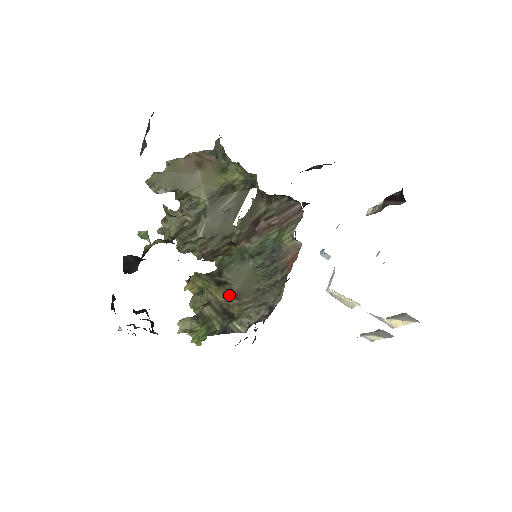
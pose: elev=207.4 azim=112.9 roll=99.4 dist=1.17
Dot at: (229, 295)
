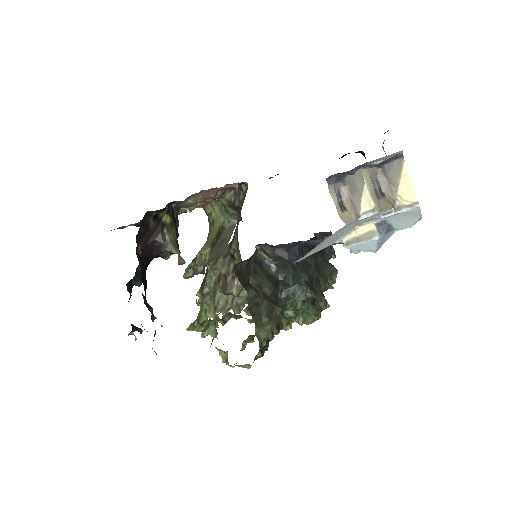
Dot at: occluded
